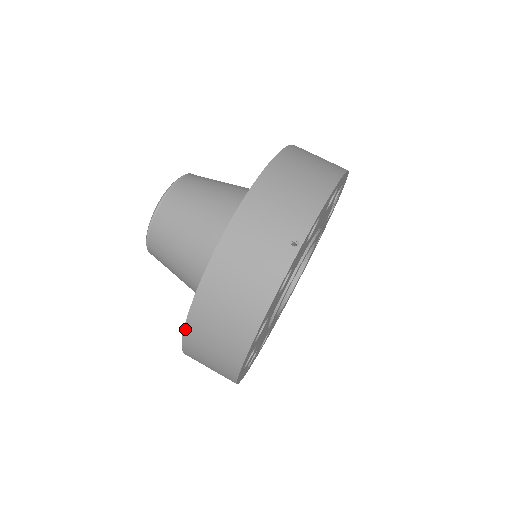
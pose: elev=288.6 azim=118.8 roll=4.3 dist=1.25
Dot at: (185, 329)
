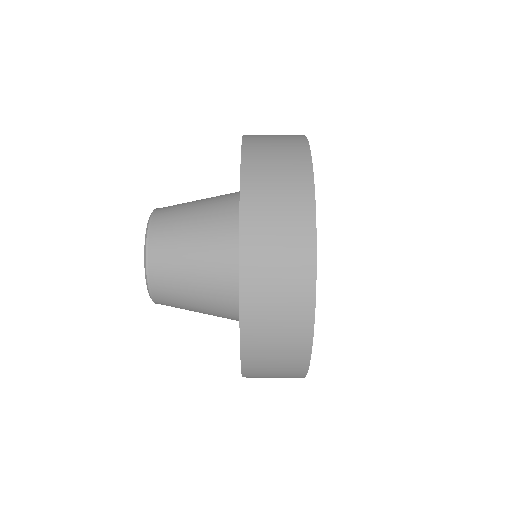
Dot at: (241, 195)
